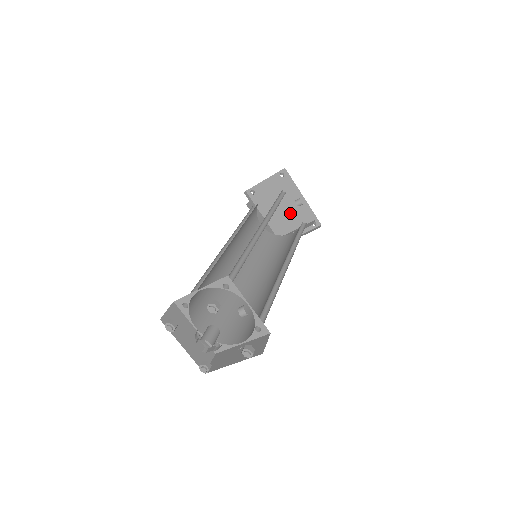
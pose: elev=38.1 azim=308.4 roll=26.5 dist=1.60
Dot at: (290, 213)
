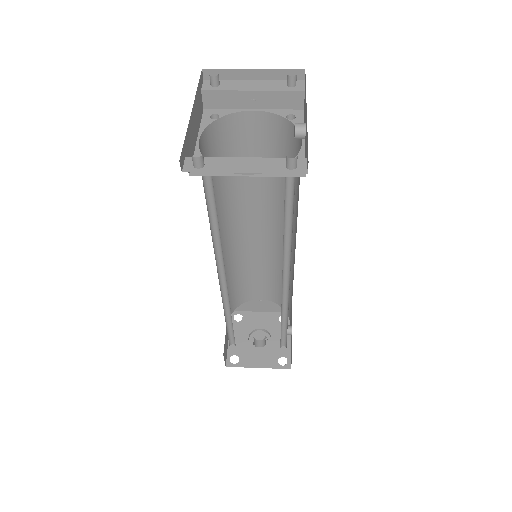
Dot at: occluded
